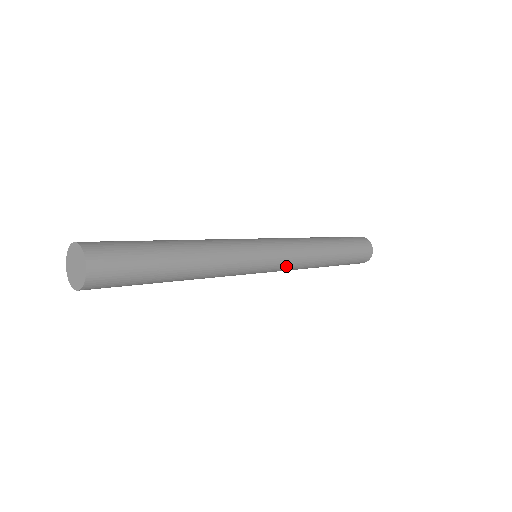
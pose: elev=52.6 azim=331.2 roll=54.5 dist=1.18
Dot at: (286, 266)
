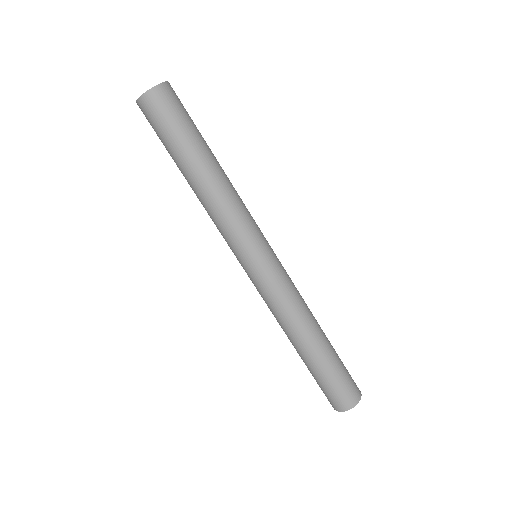
Dot at: (270, 288)
